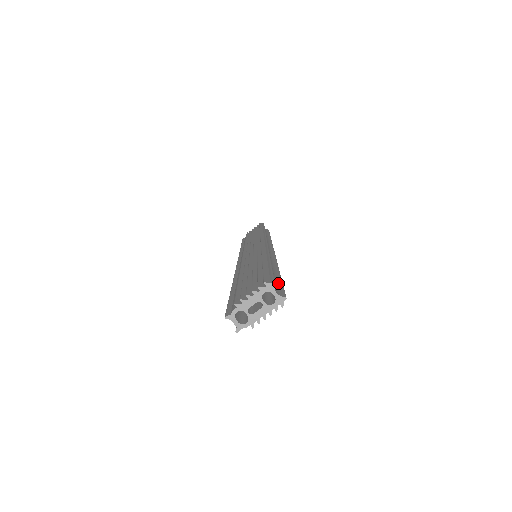
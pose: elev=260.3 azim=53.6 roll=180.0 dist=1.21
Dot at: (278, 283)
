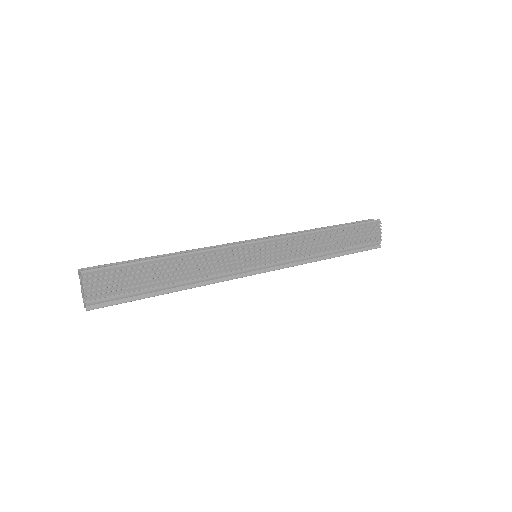
Dot at: (117, 266)
